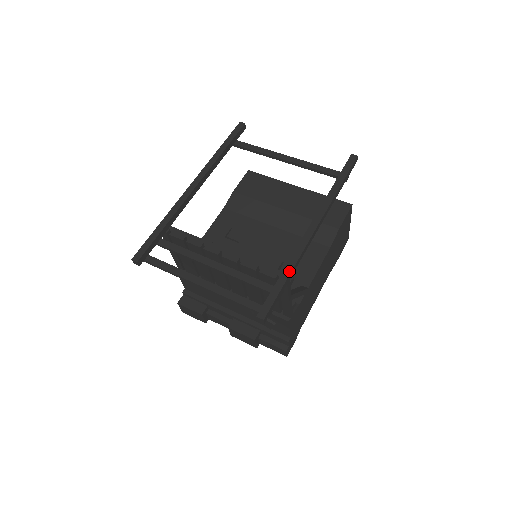
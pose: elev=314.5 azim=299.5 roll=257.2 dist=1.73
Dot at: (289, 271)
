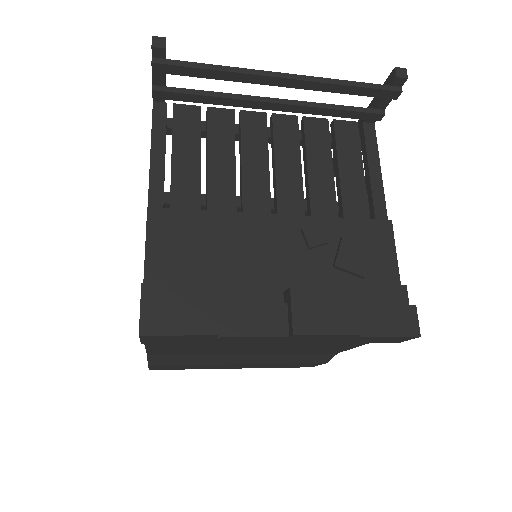
Dot at: occluded
